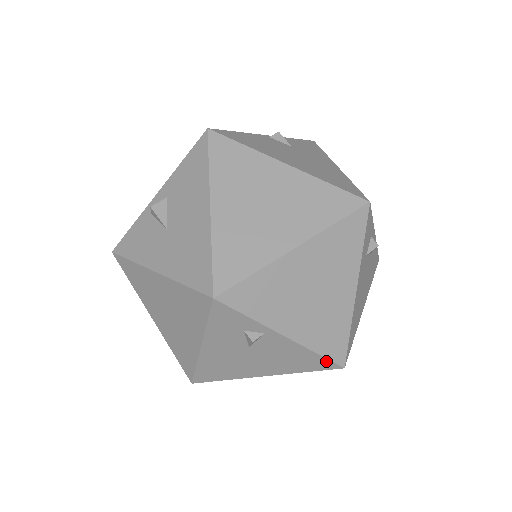
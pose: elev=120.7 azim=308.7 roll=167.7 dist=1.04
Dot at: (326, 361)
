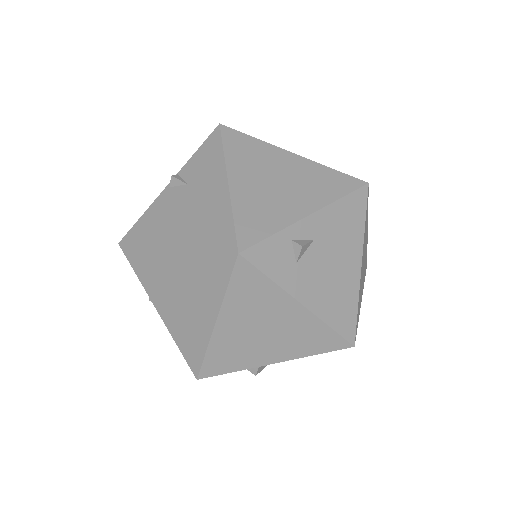
Dot at: (331, 351)
